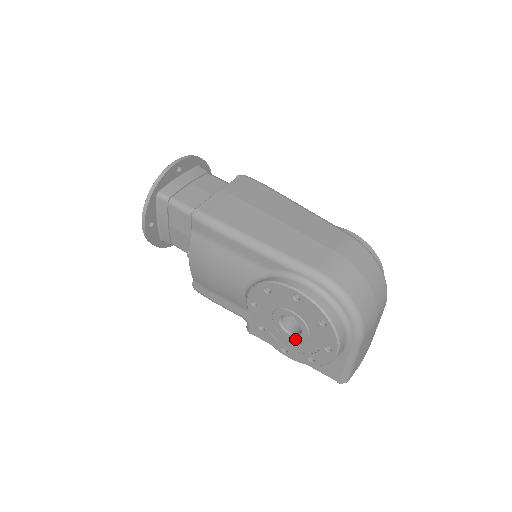
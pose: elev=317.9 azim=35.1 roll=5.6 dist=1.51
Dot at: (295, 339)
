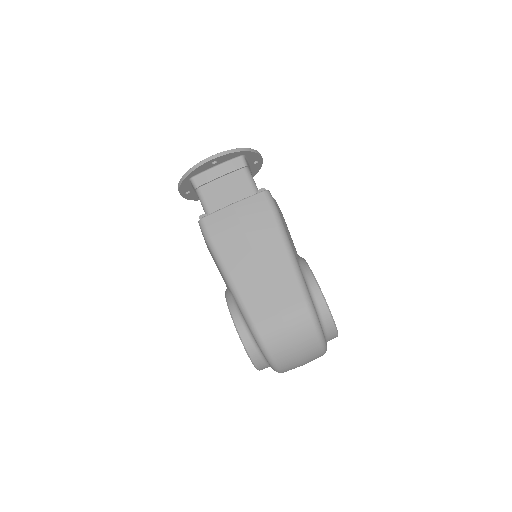
Dot at: occluded
